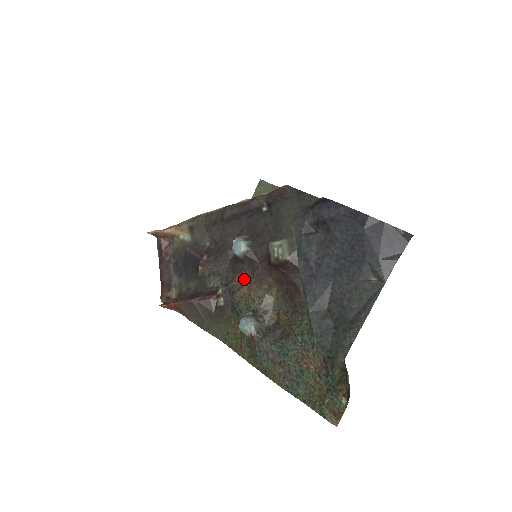
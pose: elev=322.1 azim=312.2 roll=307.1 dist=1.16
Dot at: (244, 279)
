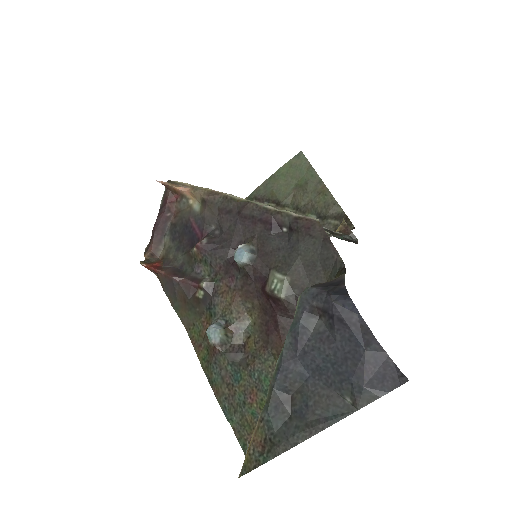
Dot at: (232, 286)
